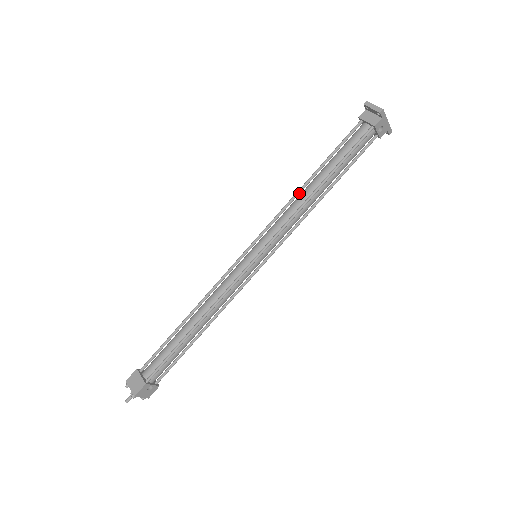
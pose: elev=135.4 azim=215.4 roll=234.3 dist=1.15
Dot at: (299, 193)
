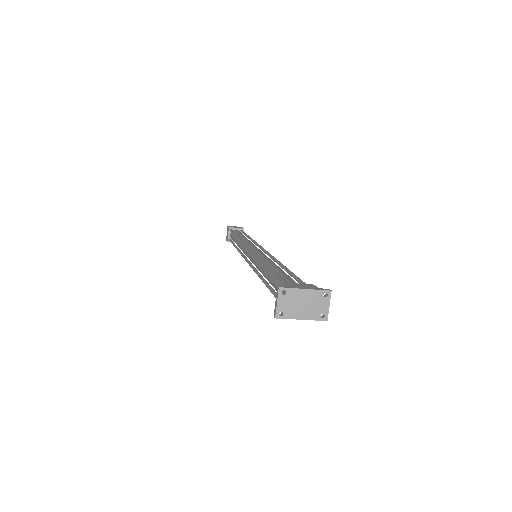
Dot at: (263, 263)
